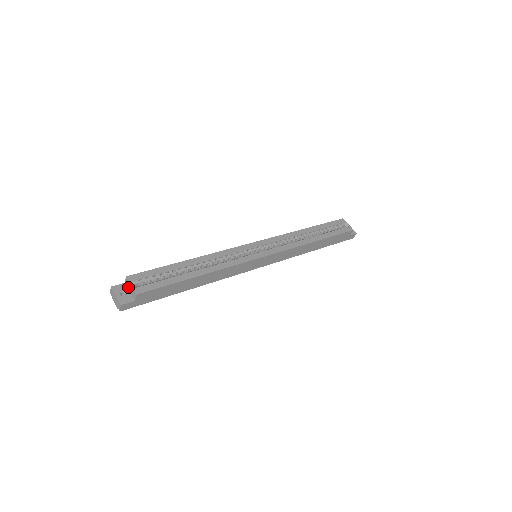
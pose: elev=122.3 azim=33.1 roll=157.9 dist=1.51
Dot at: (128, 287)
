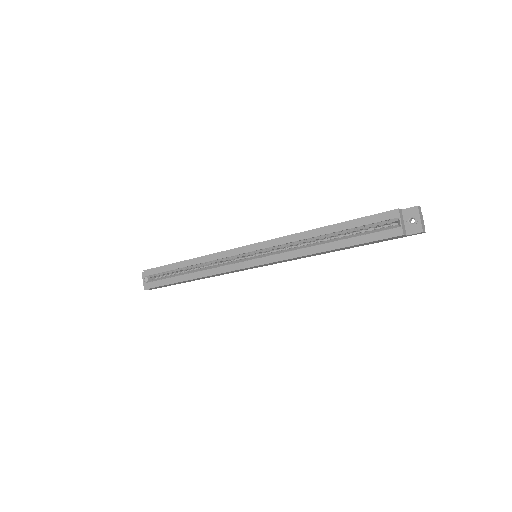
Dot at: occluded
